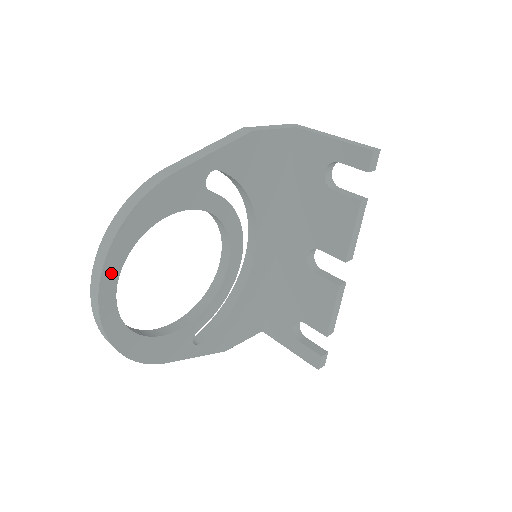
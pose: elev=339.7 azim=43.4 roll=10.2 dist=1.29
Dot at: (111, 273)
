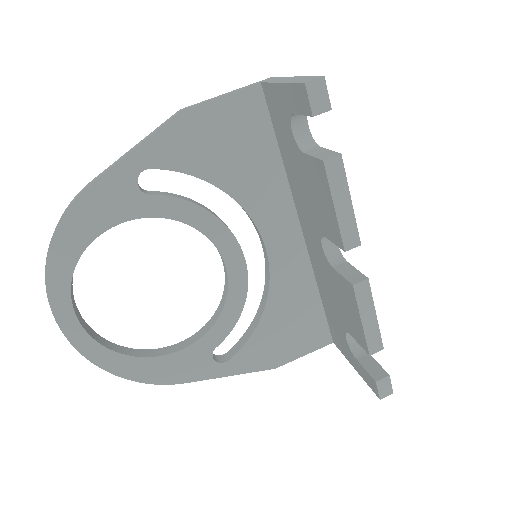
Dot at: (60, 299)
